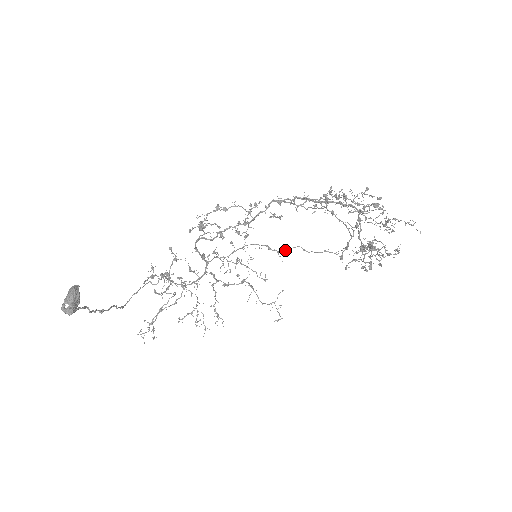
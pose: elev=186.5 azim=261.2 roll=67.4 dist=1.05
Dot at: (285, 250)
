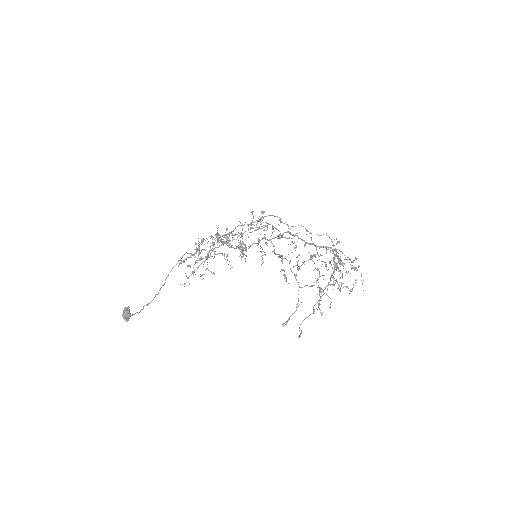
Dot at: (293, 226)
